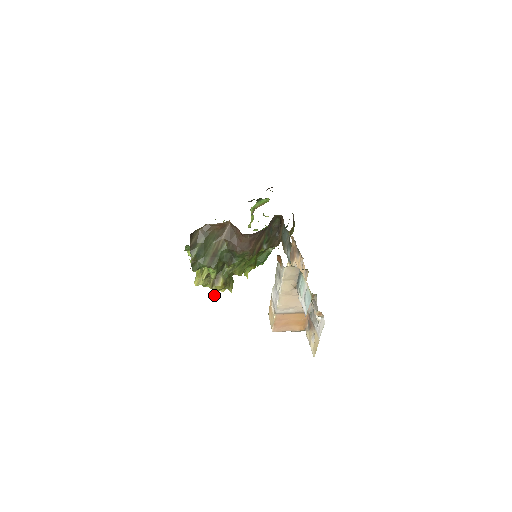
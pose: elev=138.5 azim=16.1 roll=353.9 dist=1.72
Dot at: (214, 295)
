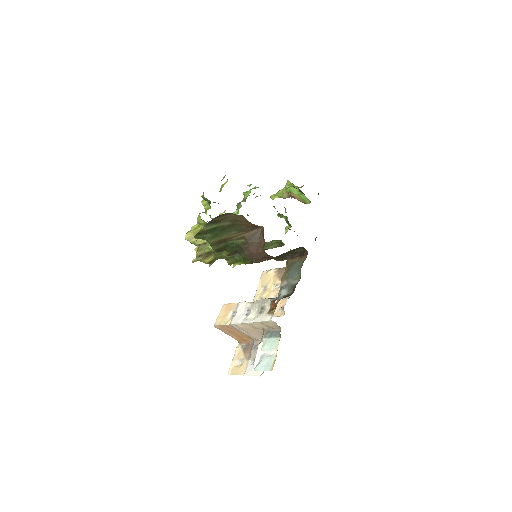
Dot at: occluded
